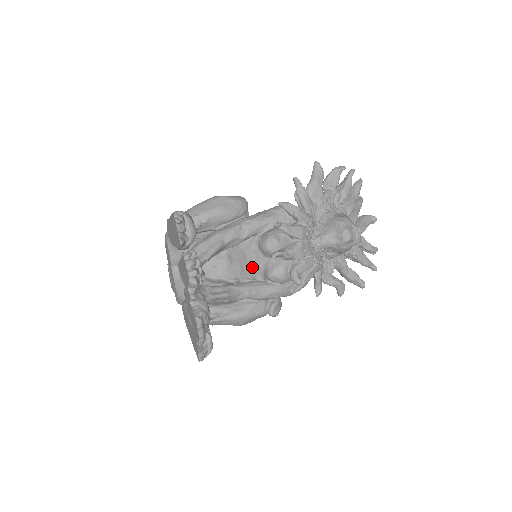
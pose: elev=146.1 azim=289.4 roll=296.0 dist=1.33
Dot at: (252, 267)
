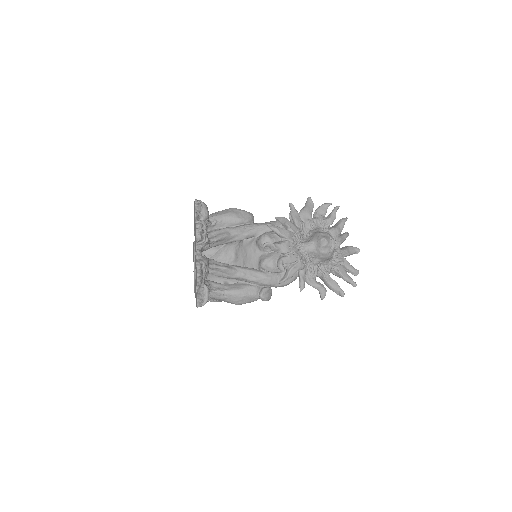
Dot at: (251, 260)
